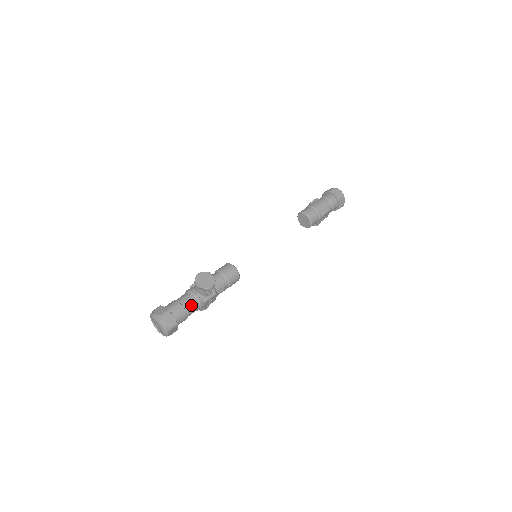
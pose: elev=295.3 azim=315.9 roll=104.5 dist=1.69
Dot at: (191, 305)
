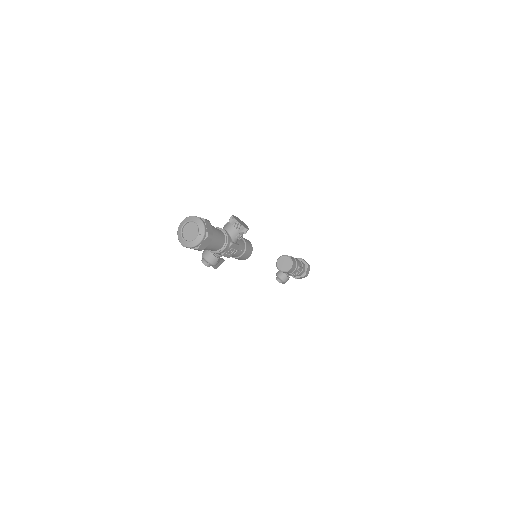
Dot at: (222, 236)
